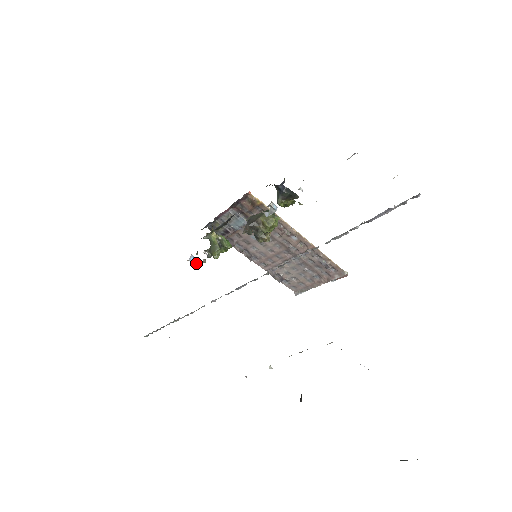
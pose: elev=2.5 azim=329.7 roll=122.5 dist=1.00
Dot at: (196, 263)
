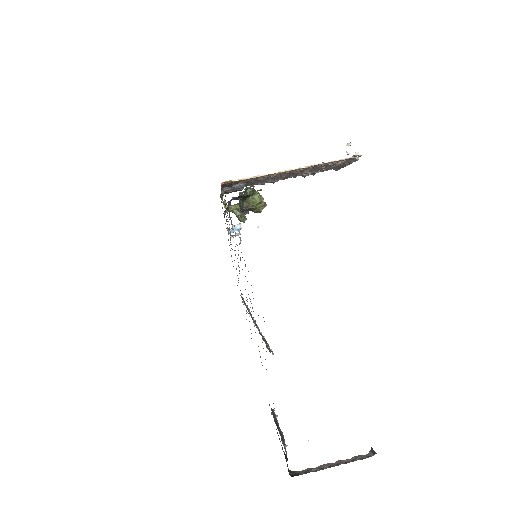
Dot at: occluded
